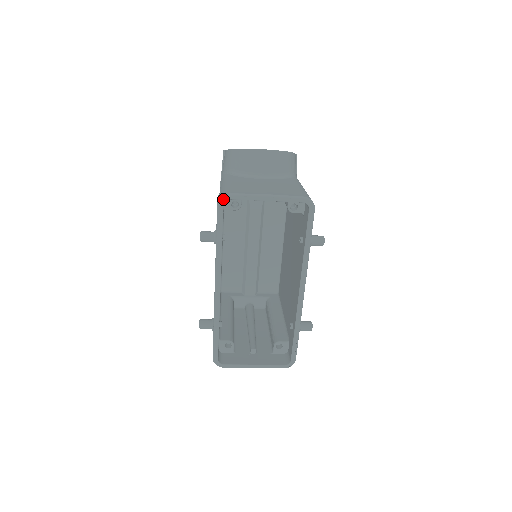
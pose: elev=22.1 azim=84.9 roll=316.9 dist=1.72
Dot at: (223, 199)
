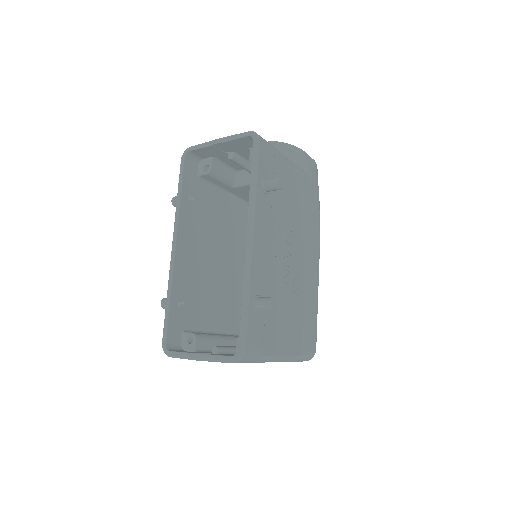
Dot at: (185, 152)
